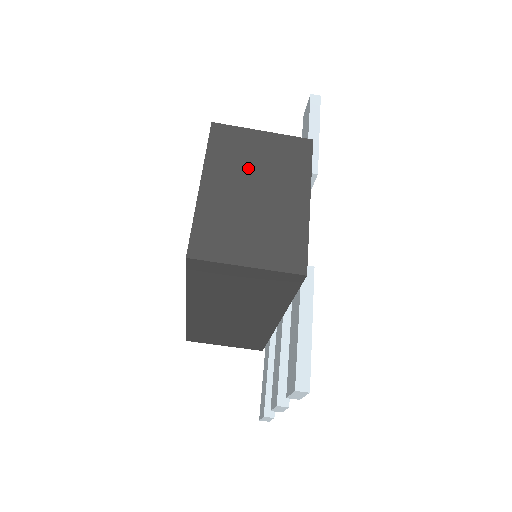
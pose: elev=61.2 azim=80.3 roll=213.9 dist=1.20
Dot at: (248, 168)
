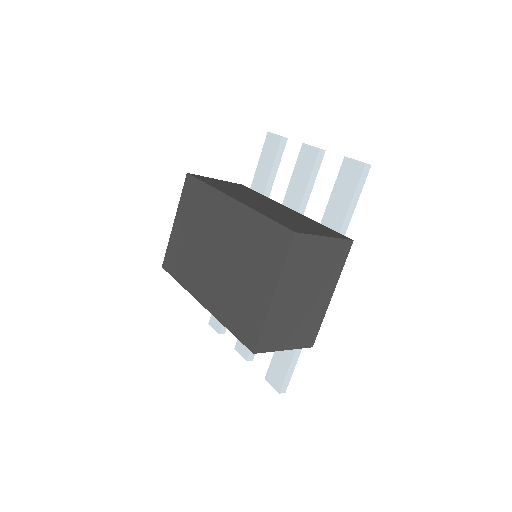
Dot at: (307, 275)
